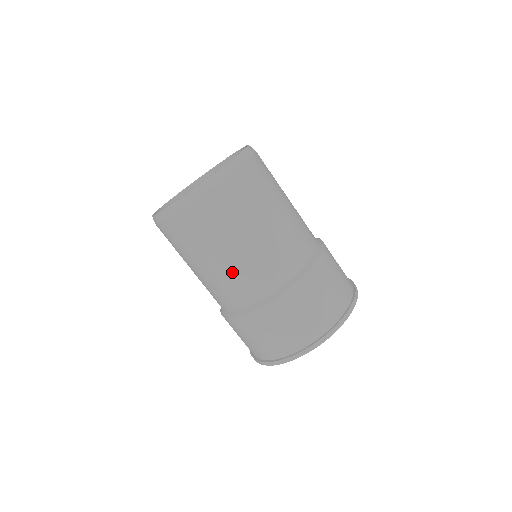
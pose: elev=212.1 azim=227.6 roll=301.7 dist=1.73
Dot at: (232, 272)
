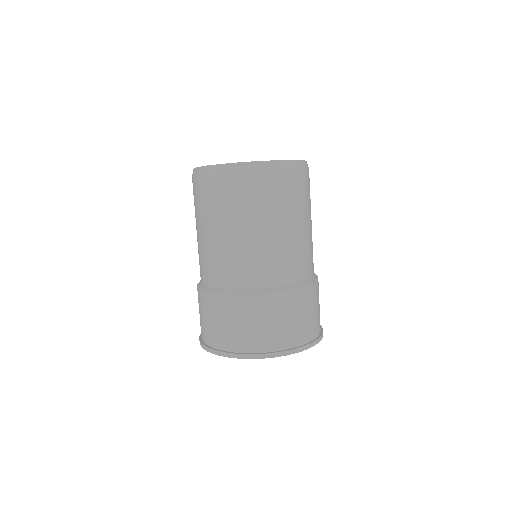
Dot at: occluded
